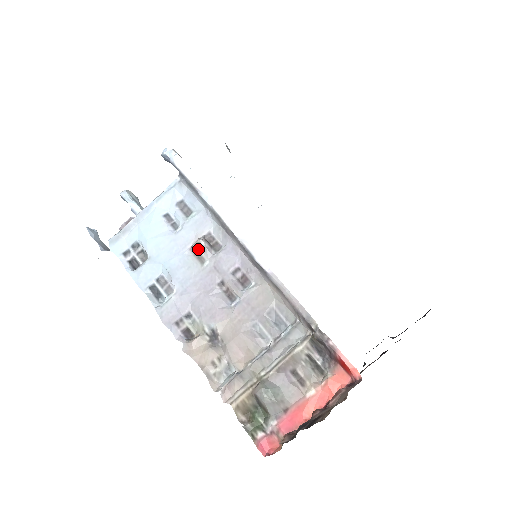
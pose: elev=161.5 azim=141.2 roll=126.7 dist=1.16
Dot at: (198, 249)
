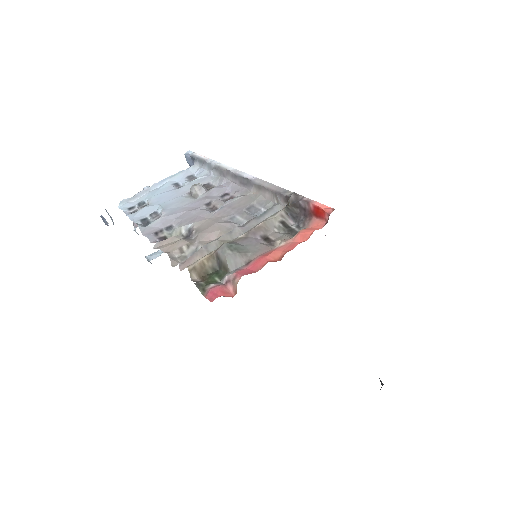
Dot at: (195, 188)
